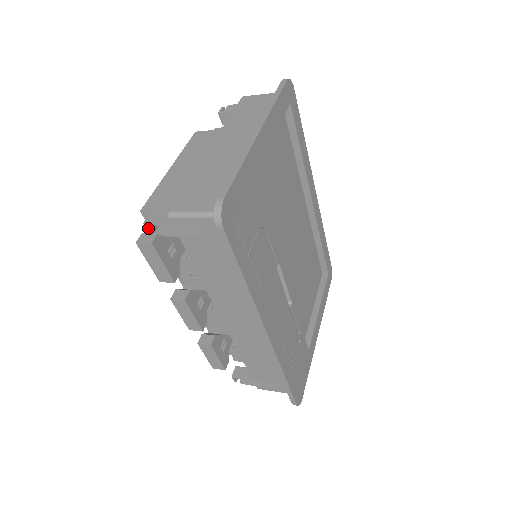
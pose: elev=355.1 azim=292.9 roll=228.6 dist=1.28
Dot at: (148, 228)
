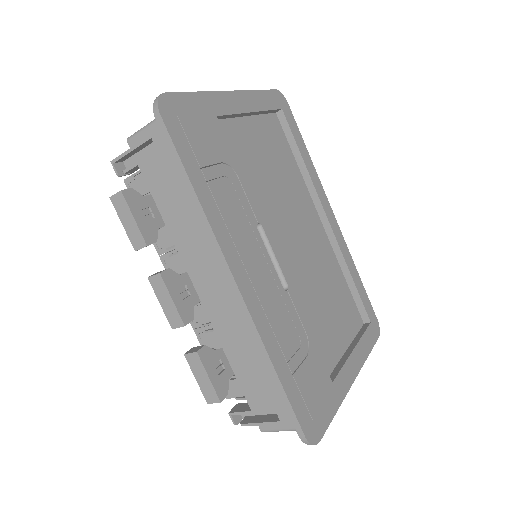
Dot at: (115, 167)
